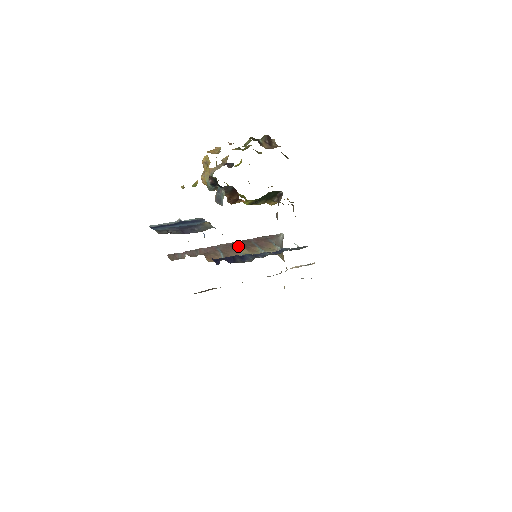
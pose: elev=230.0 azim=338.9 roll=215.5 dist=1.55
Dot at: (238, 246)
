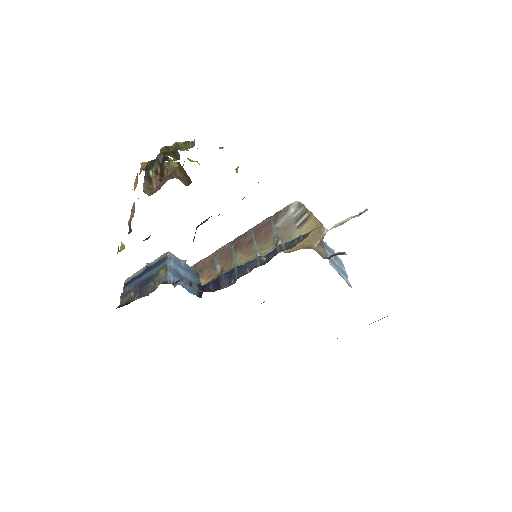
Dot at: (234, 248)
